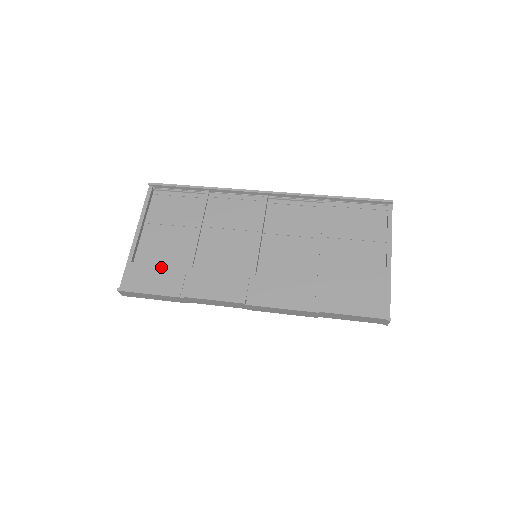
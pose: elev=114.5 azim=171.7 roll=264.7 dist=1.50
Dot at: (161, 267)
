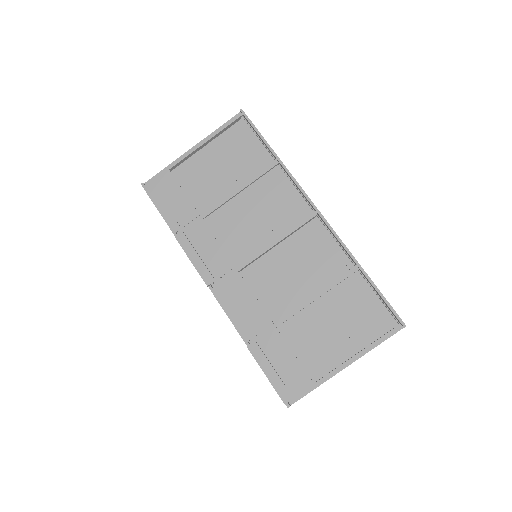
Dot at: (184, 195)
